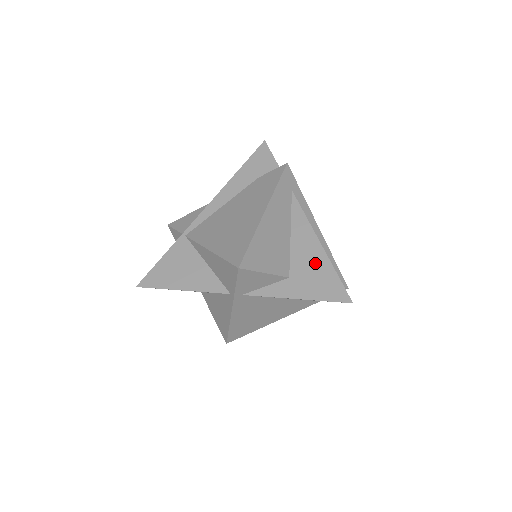
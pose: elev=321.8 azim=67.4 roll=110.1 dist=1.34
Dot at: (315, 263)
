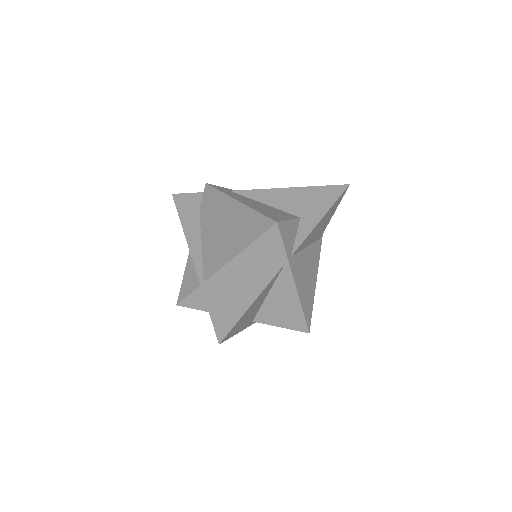
Dot at: (301, 197)
